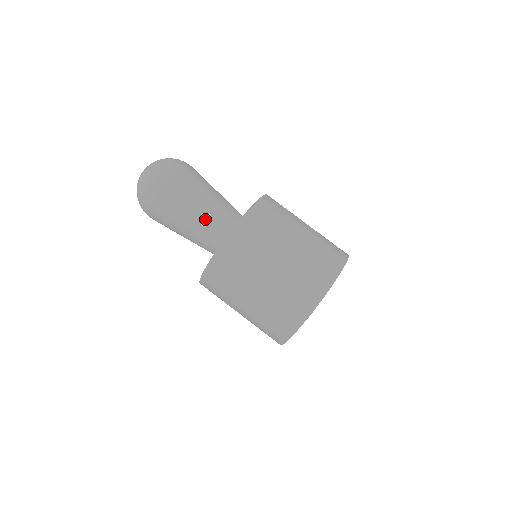
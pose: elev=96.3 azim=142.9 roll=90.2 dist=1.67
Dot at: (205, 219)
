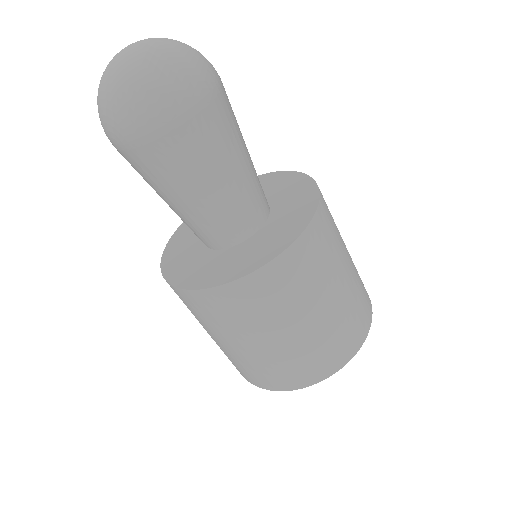
Dot at: (234, 193)
